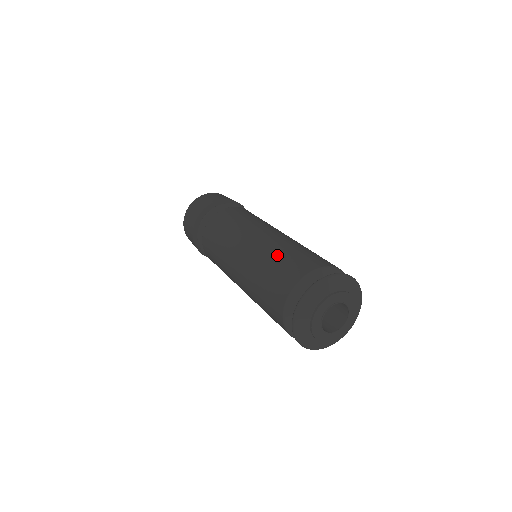
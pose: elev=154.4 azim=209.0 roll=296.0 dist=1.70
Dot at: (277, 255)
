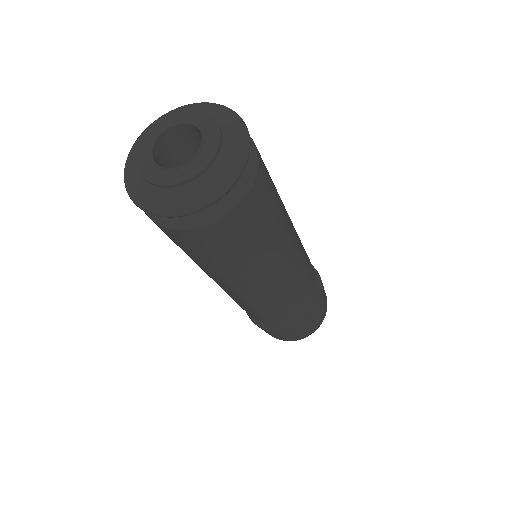
Dot at: occluded
